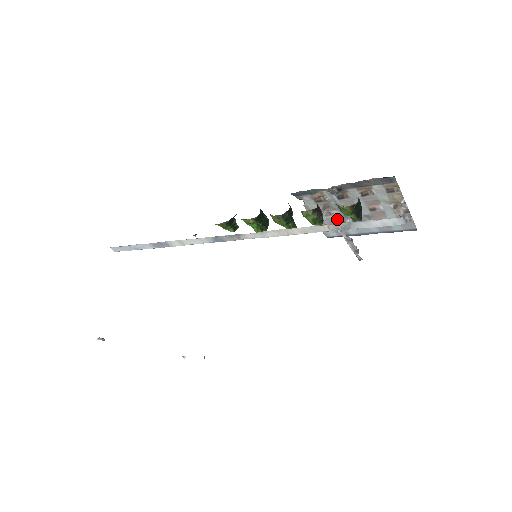
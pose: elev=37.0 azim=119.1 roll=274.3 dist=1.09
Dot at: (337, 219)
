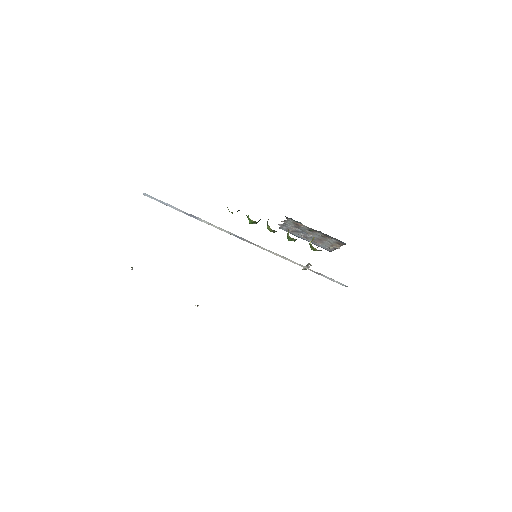
Dot at: (296, 230)
